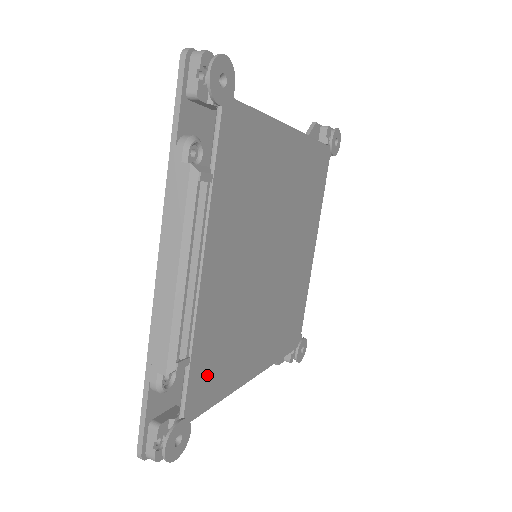
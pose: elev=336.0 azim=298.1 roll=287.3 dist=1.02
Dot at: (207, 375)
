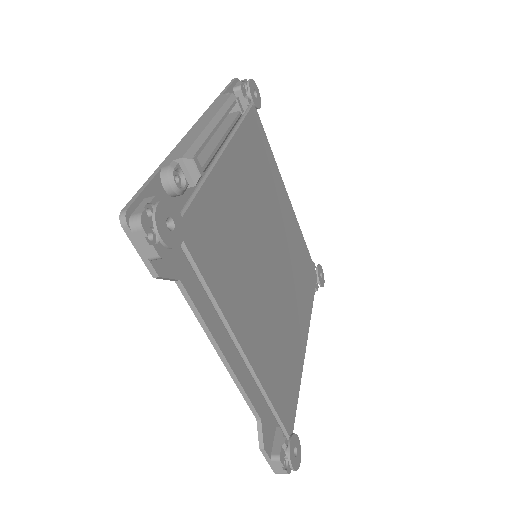
Dot at: (207, 233)
